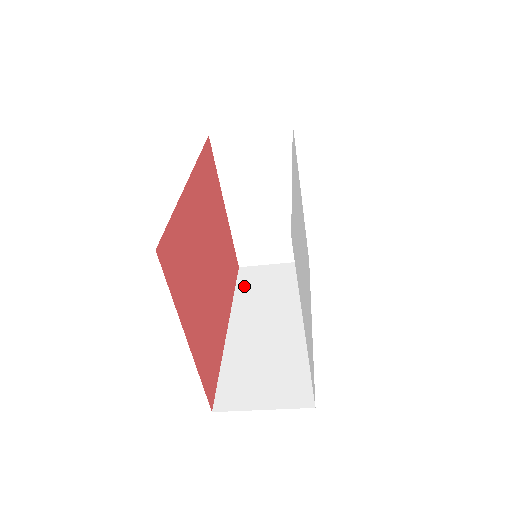
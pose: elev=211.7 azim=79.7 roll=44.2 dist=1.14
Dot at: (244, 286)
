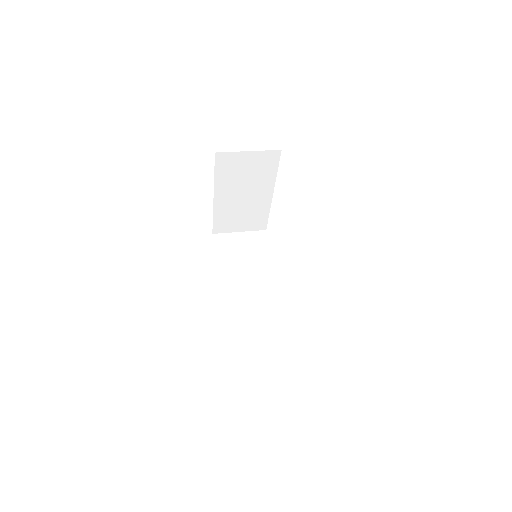
Dot at: (222, 254)
